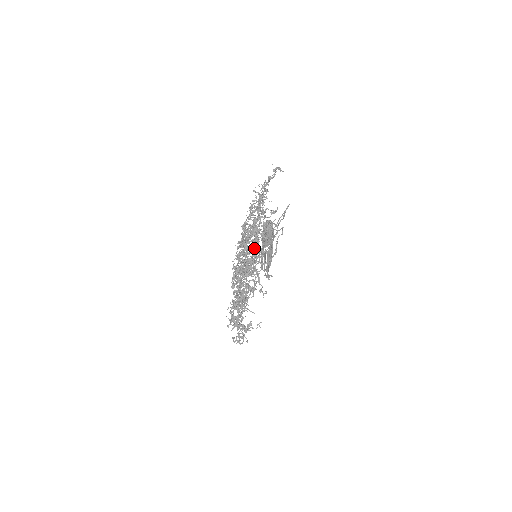
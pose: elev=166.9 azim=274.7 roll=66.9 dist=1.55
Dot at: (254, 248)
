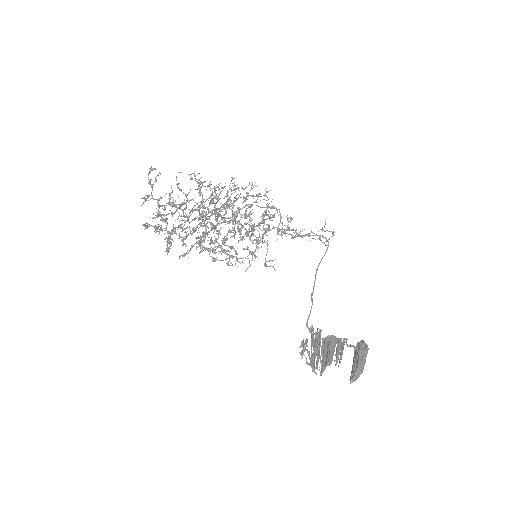
Dot at: occluded
